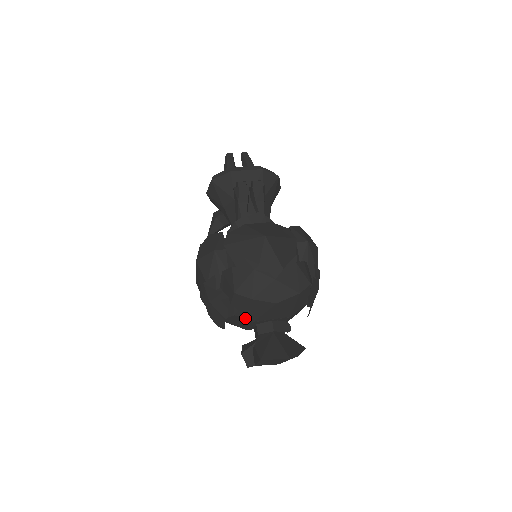
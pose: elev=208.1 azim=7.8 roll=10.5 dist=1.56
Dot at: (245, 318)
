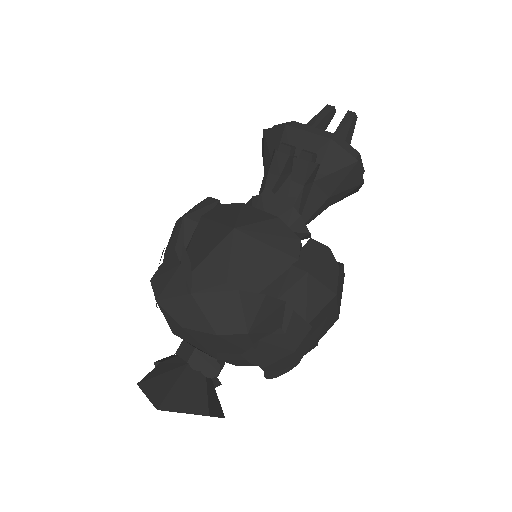
Dot at: occluded
